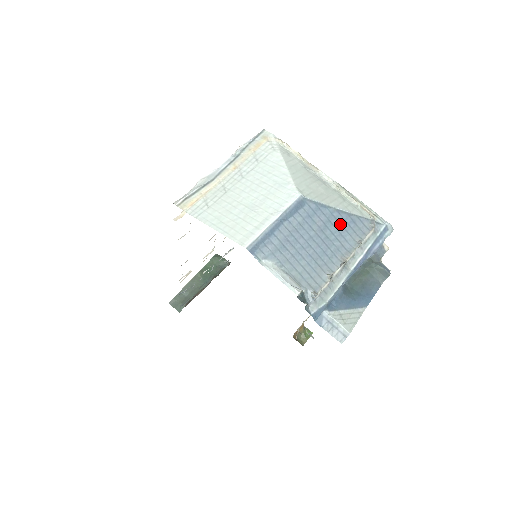
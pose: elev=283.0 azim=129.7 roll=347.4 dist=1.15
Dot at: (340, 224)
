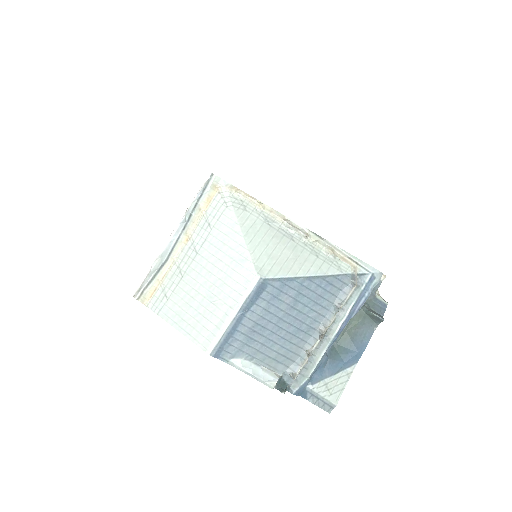
Dot at: (313, 292)
